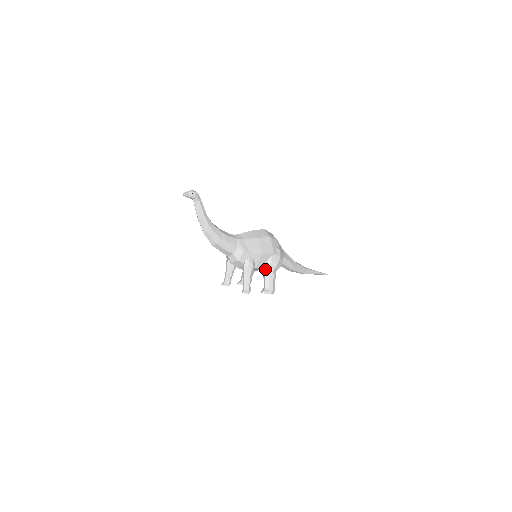
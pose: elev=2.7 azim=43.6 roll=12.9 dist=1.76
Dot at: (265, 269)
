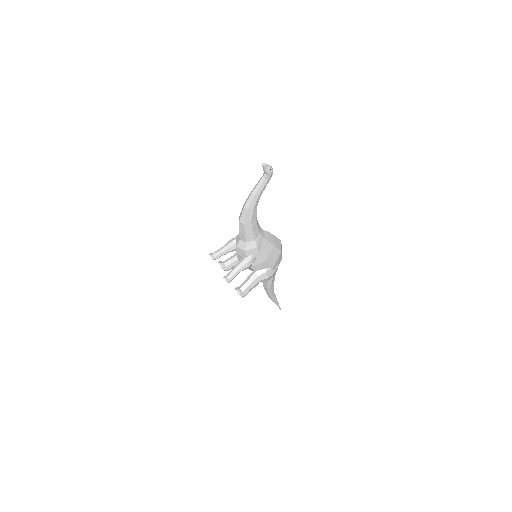
Dot at: (255, 273)
